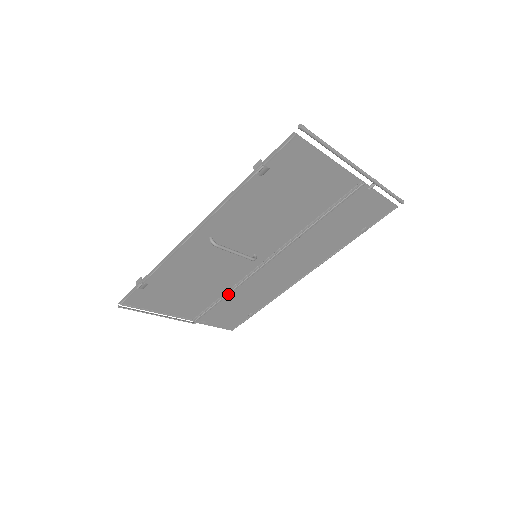
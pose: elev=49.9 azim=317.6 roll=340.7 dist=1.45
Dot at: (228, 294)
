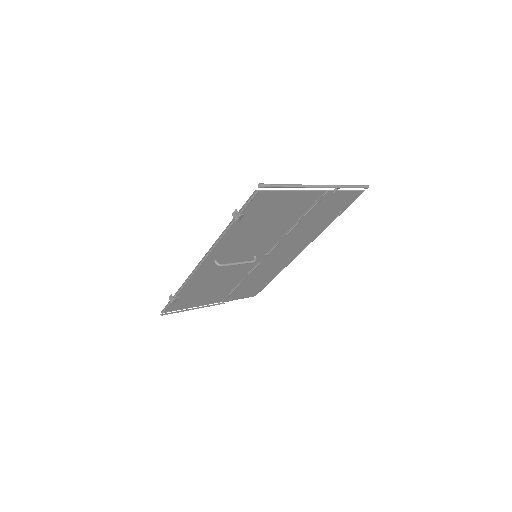
Dot at: (243, 281)
